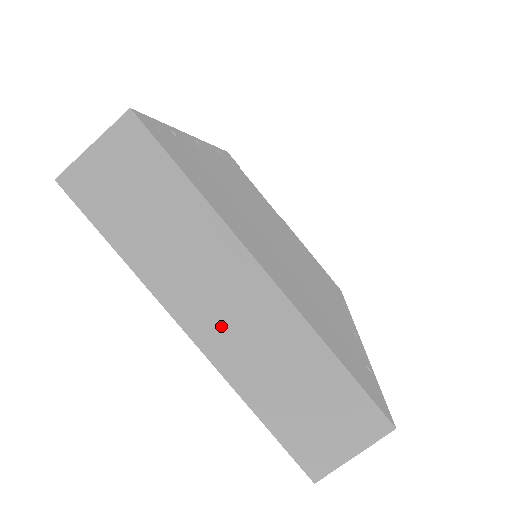
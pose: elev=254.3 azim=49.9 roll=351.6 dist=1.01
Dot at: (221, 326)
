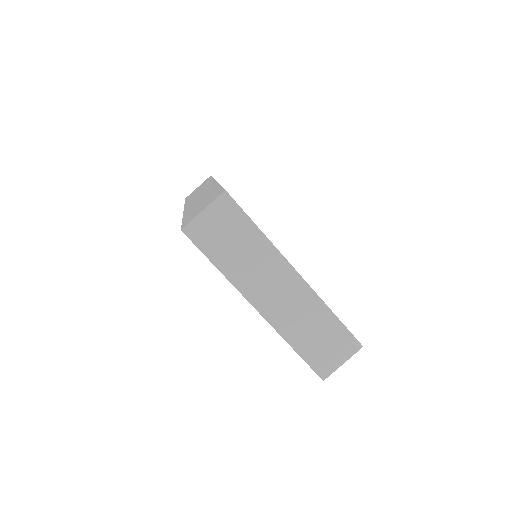
Dot at: (274, 303)
